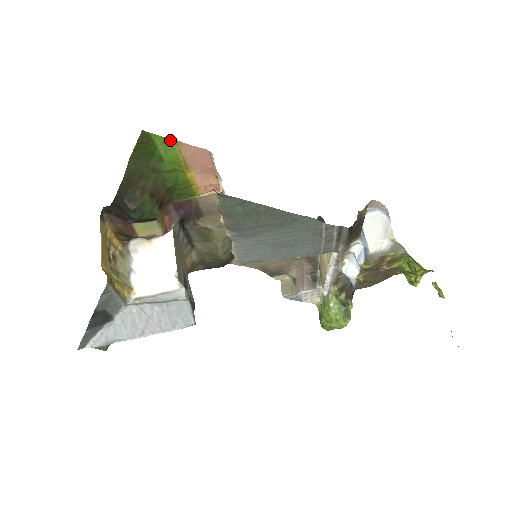
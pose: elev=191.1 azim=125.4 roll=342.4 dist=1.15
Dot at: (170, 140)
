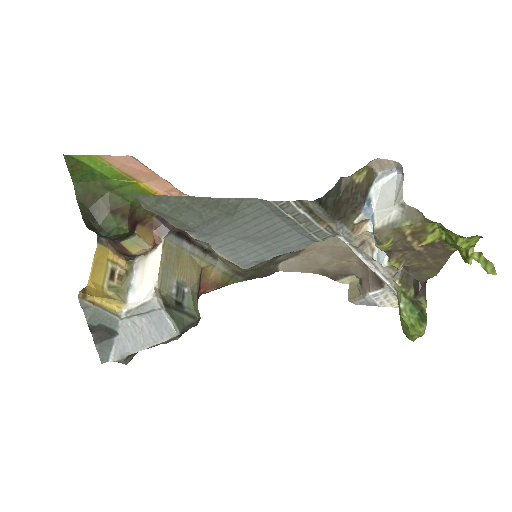
Dot at: (93, 156)
